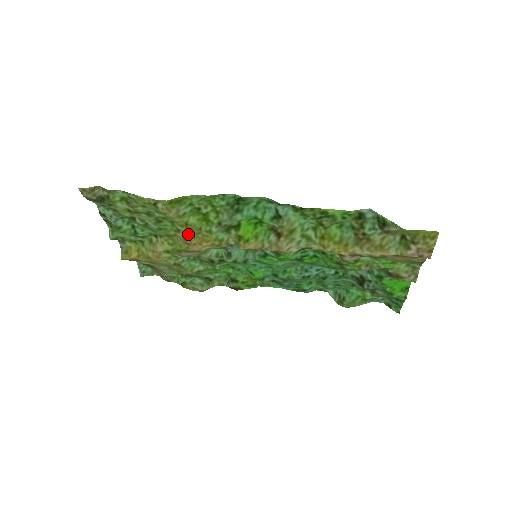
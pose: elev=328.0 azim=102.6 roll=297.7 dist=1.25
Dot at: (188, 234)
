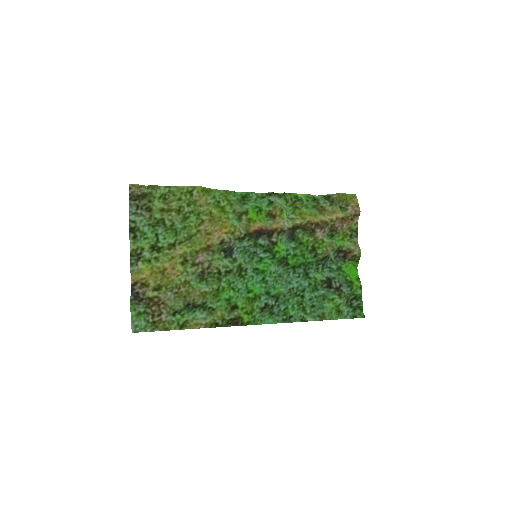
Dot at: (211, 223)
